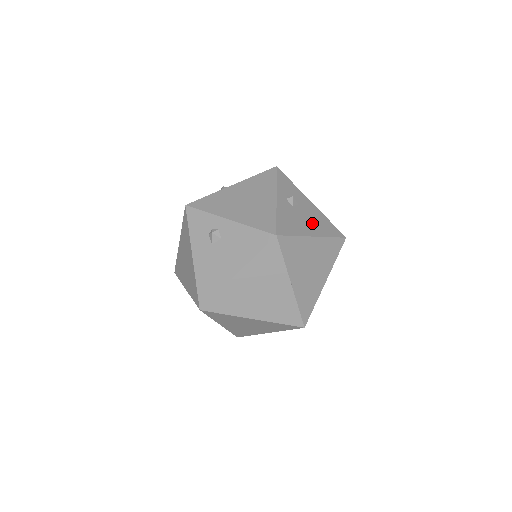
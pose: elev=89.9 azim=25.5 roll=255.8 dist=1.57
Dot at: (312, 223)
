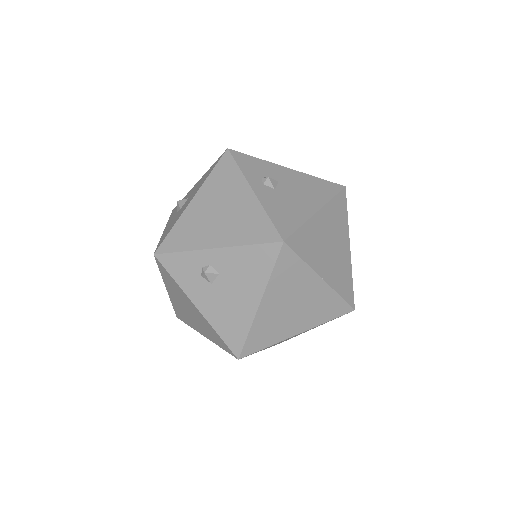
Dot at: (305, 195)
